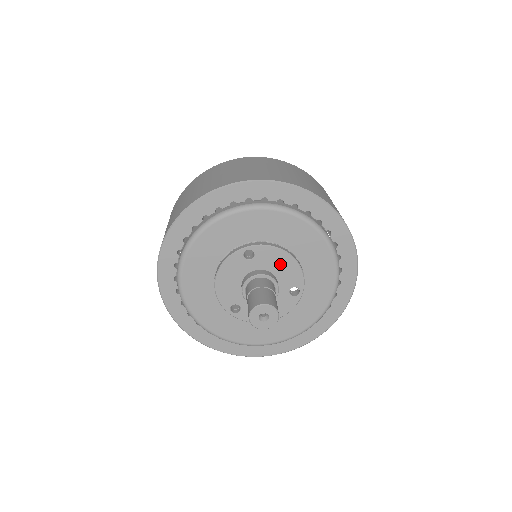
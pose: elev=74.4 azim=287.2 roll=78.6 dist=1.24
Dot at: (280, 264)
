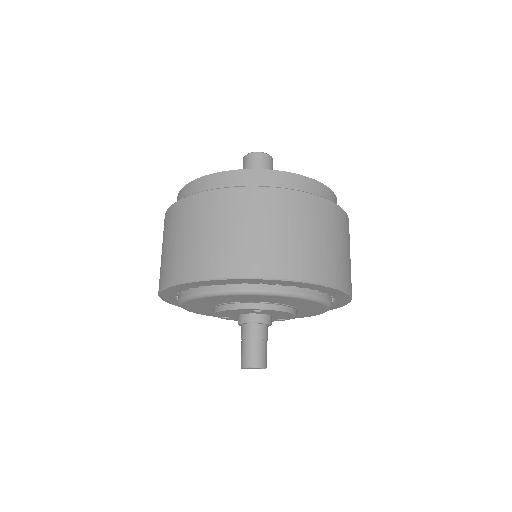
Dot at: (280, 314)
